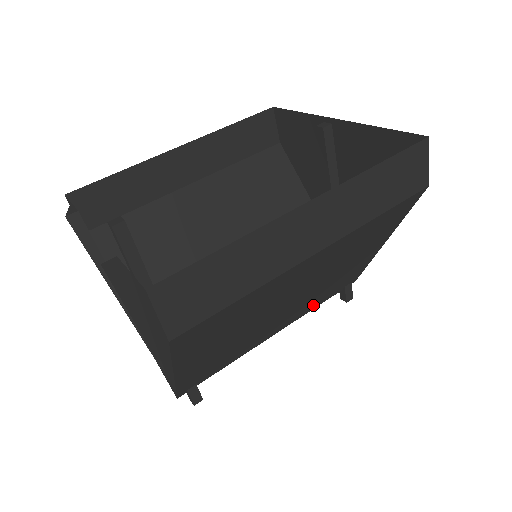
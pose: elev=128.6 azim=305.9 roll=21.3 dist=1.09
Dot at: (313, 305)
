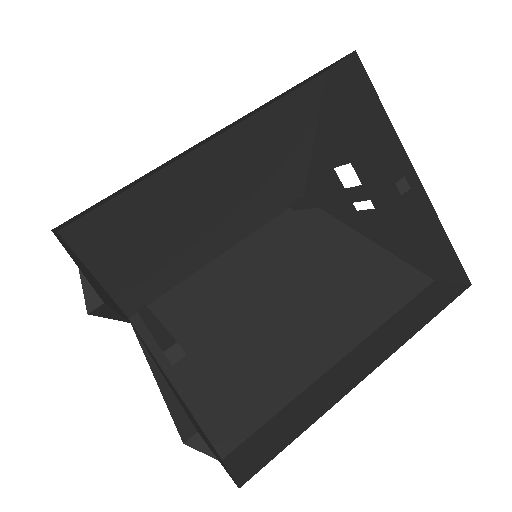
Dot at: (266, 237)
